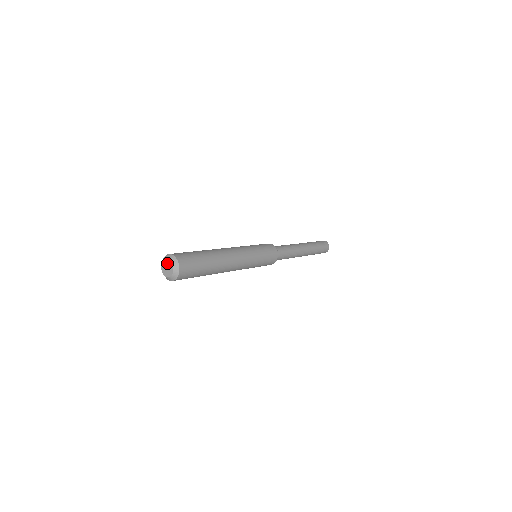
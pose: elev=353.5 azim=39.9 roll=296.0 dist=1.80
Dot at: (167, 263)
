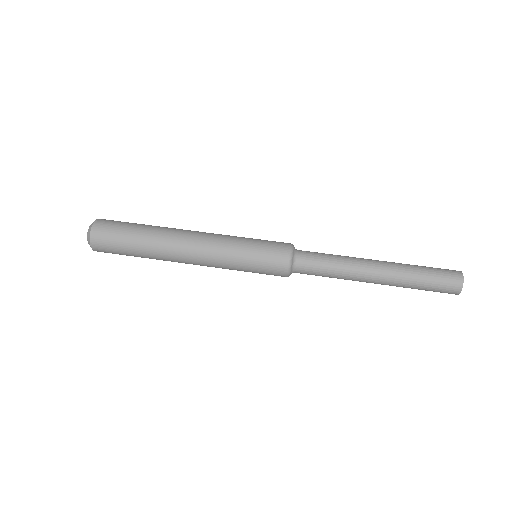
Dot at: occluded
